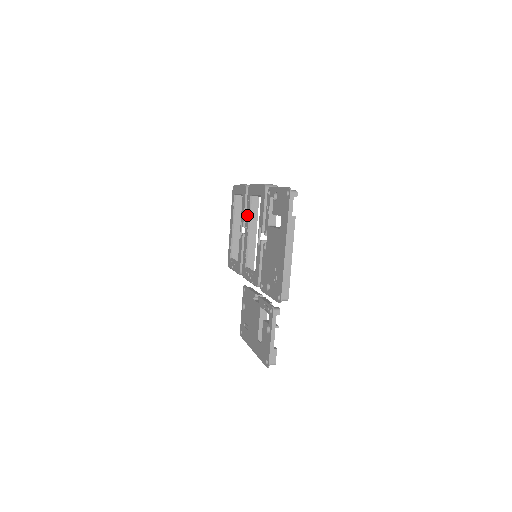
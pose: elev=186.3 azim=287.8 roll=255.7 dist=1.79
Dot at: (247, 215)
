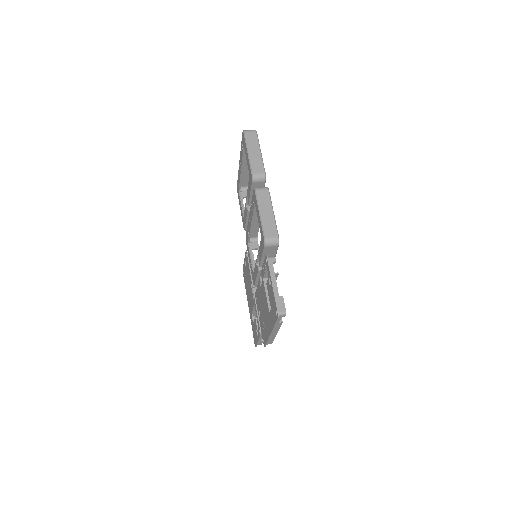
Dot at: (251, 210)
